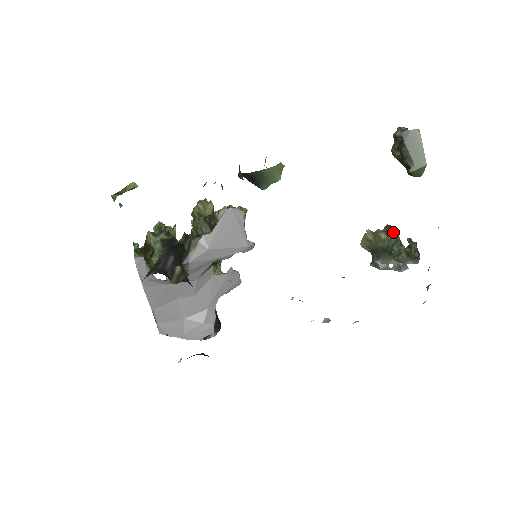
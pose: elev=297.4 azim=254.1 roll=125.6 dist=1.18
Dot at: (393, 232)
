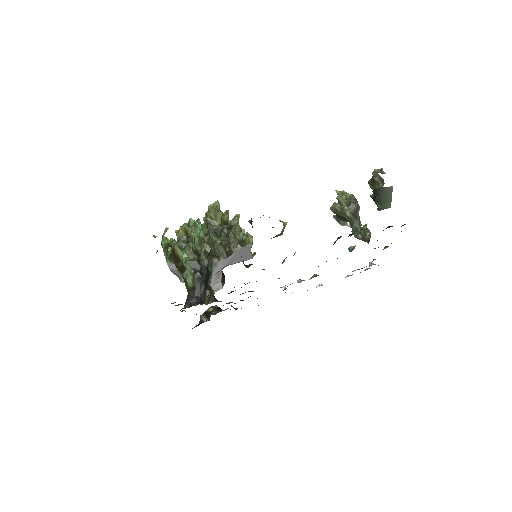
Dot at: (356, 209)
